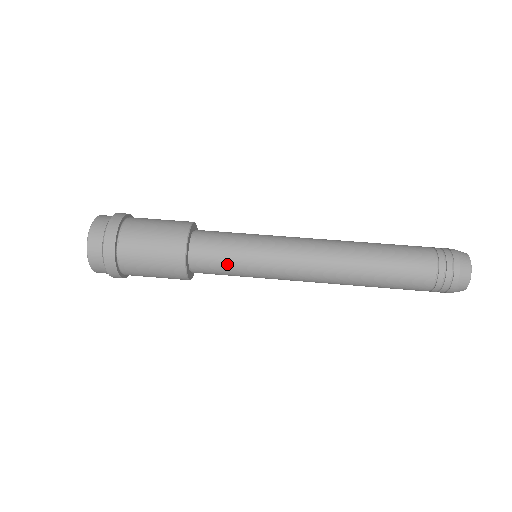
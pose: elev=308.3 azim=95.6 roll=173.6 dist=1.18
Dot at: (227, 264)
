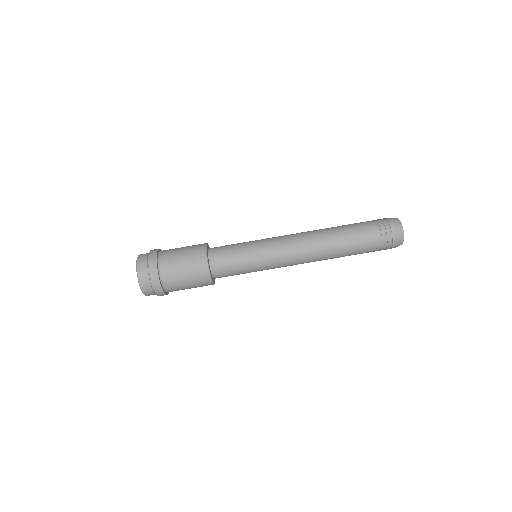
Dot at: occluded
